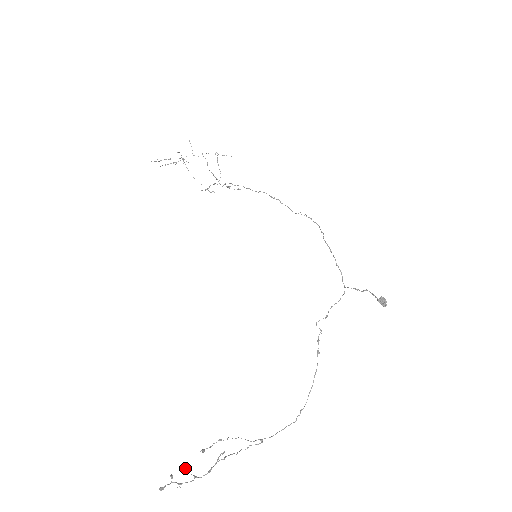
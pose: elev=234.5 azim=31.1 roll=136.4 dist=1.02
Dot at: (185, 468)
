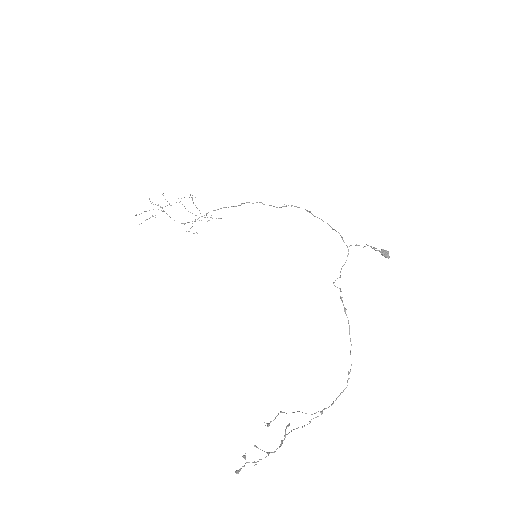
Dot at: (255, 446)
